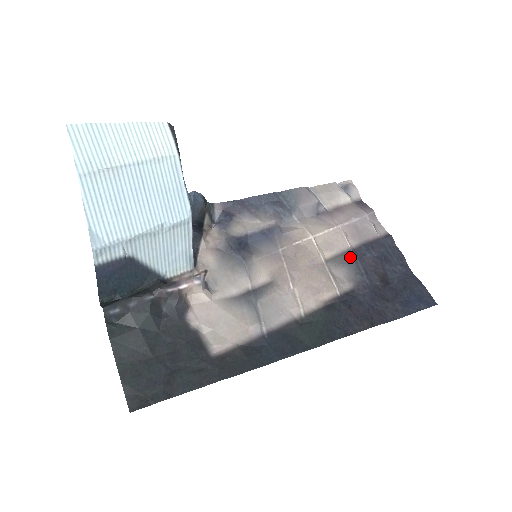
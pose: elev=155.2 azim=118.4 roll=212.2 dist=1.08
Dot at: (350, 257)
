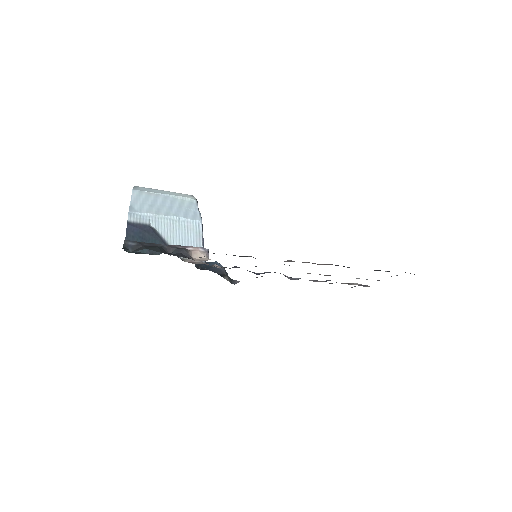
Dot at: occluded
